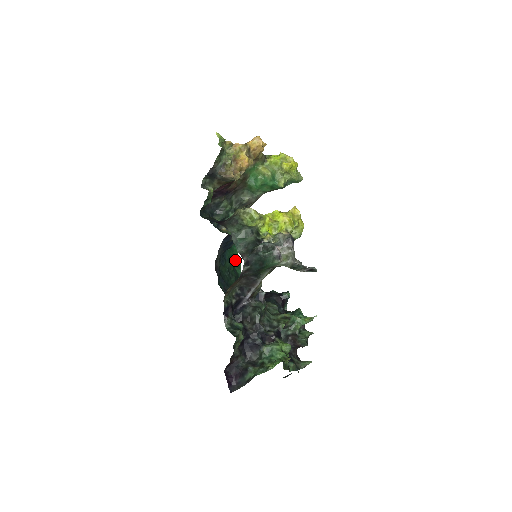
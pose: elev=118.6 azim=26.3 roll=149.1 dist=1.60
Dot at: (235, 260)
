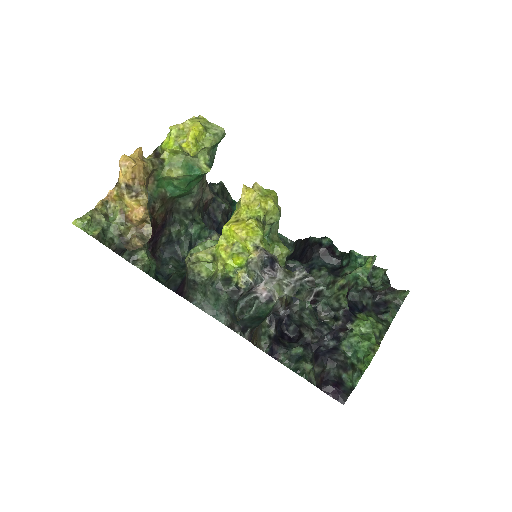
Dot at: occluded
